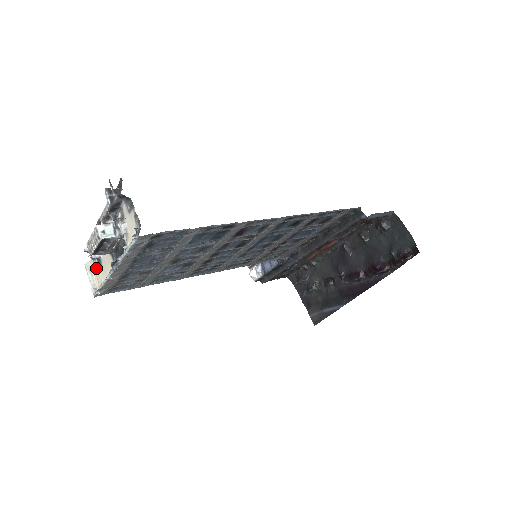
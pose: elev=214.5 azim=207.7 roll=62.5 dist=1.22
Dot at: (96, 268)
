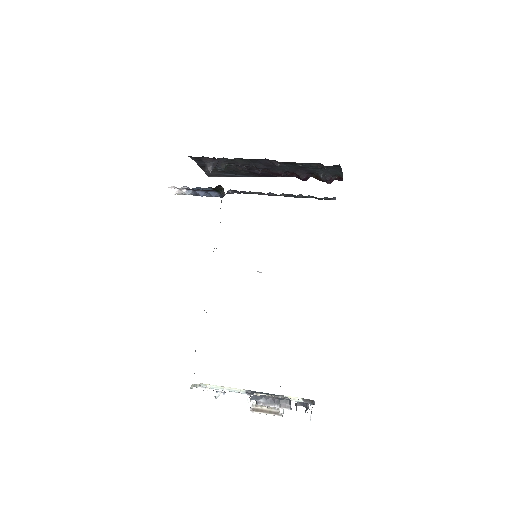
Dot at: occluded
